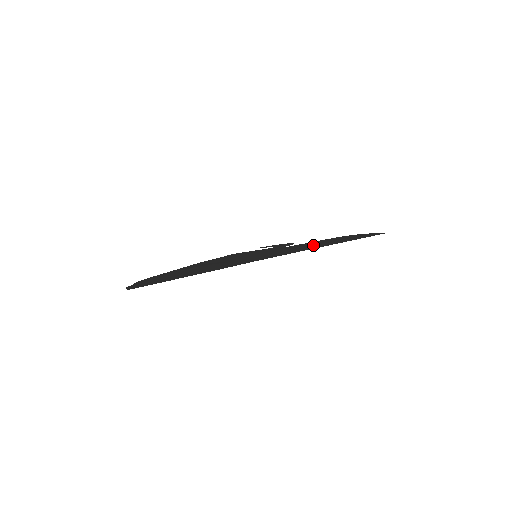
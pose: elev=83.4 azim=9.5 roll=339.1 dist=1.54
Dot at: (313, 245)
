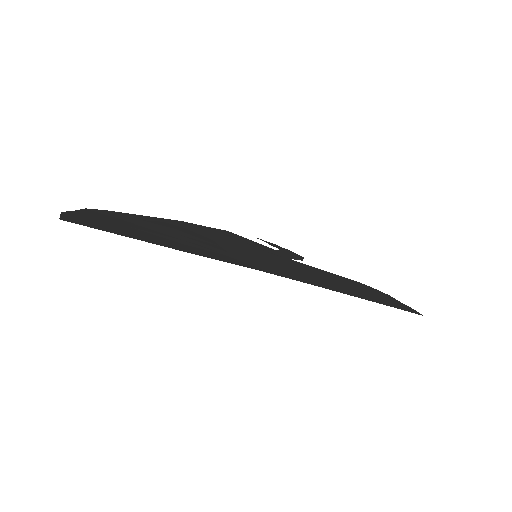
Dot at: (330, 281)
